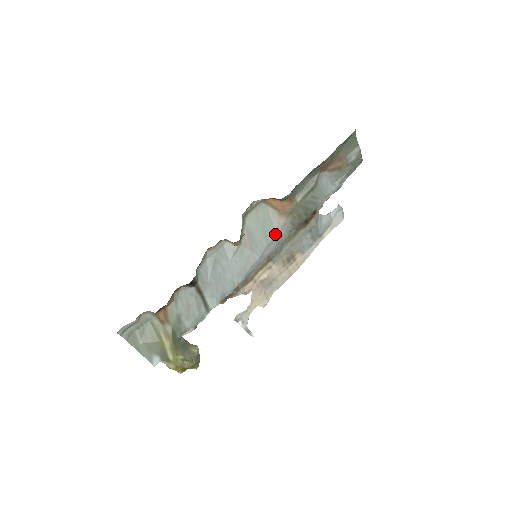
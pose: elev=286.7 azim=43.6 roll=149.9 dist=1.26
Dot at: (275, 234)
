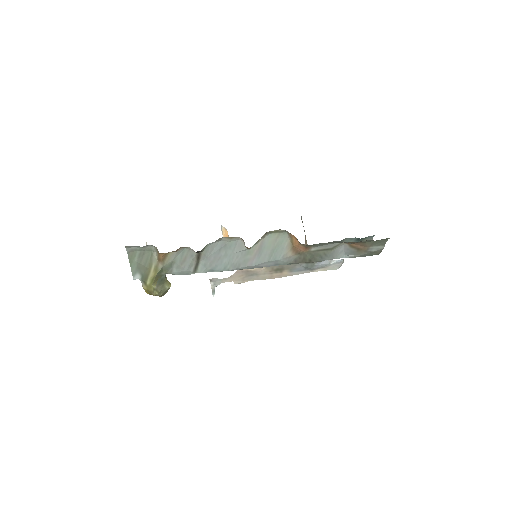
Dot at: (278, 258)
